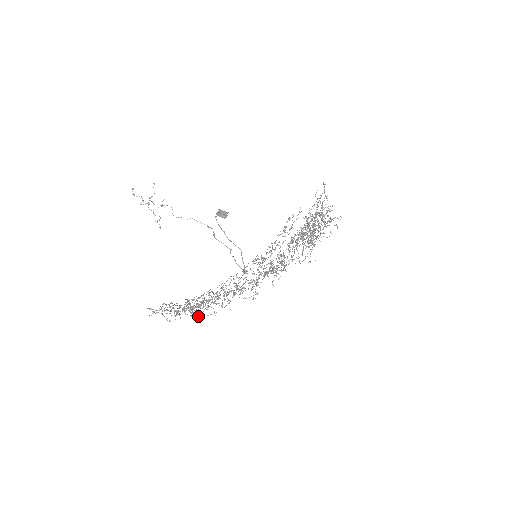
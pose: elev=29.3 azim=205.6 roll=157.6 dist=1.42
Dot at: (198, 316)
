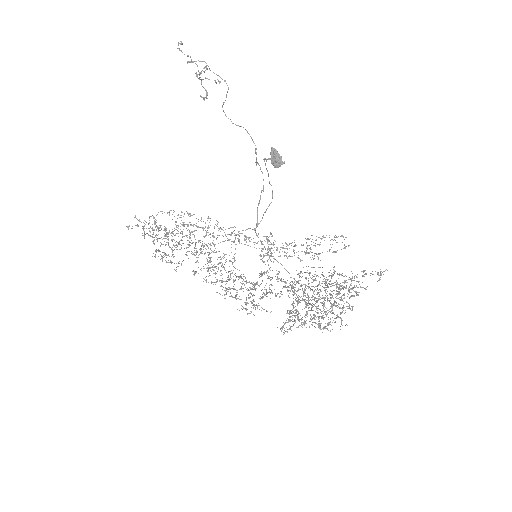
Dot at: (178, 244)
